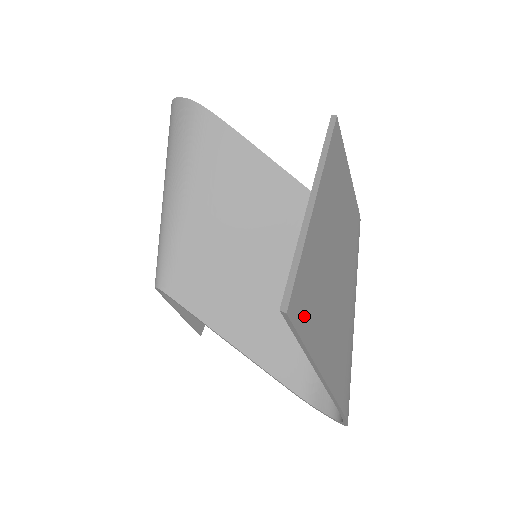
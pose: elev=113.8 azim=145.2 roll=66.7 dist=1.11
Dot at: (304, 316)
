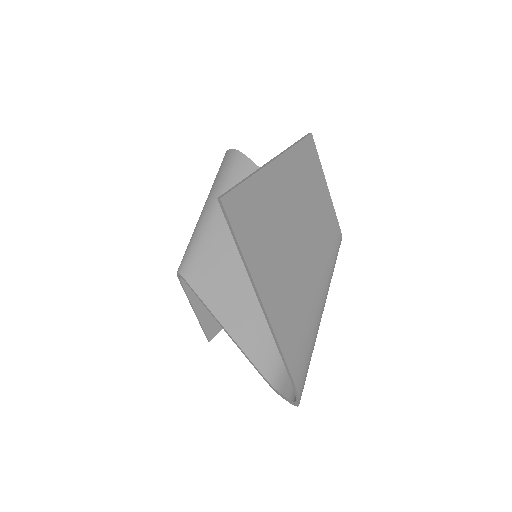
Dot at: (242, 223)
